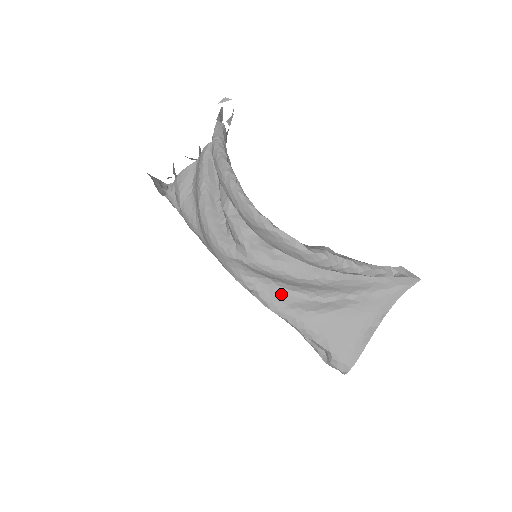
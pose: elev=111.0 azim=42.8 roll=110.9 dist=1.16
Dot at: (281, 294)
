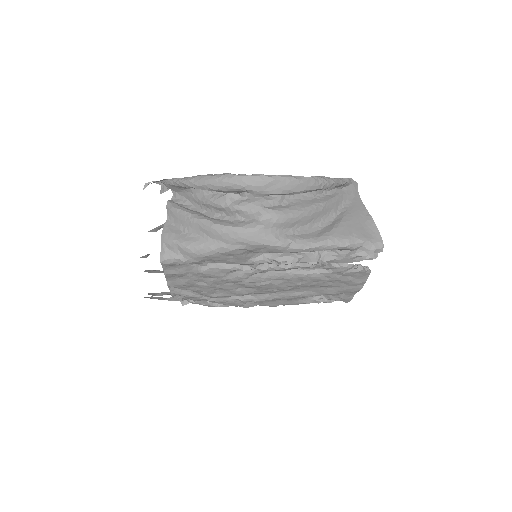
Dot at: (306, 235)
